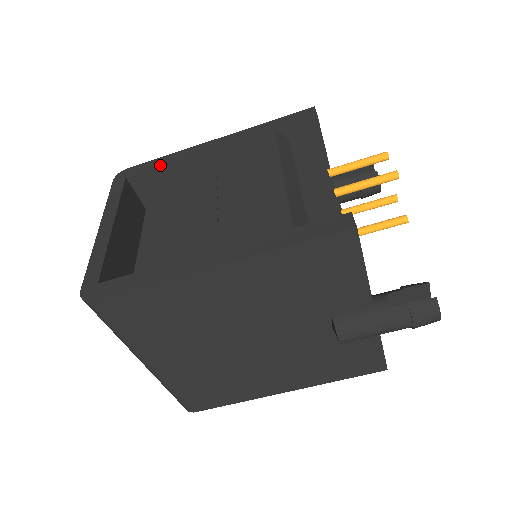
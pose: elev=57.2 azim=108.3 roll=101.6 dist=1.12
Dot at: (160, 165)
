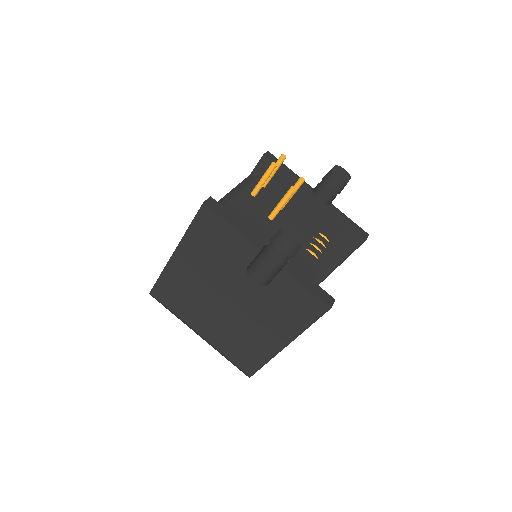
Dot at: occluded
